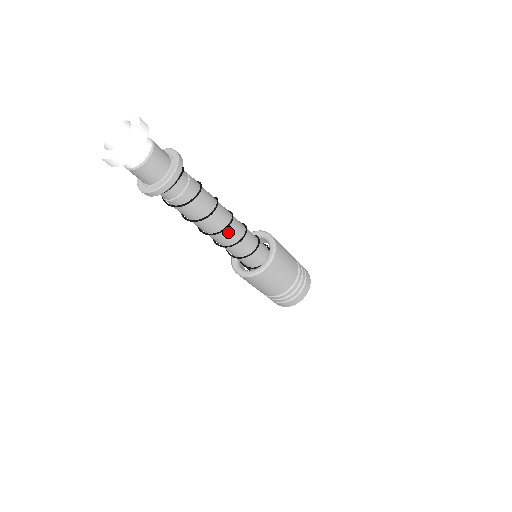
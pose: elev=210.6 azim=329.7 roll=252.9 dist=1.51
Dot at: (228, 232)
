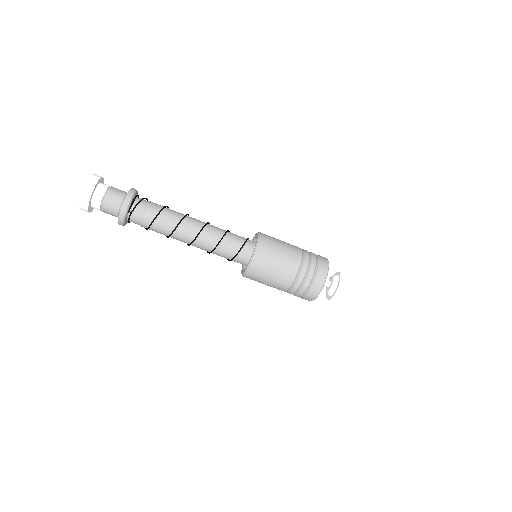
Dot at: (199, 243)
